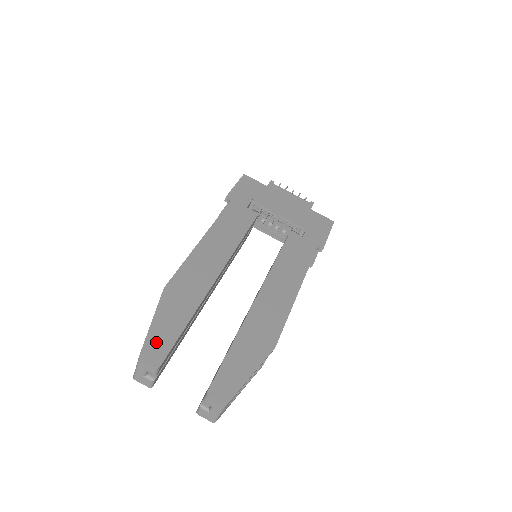
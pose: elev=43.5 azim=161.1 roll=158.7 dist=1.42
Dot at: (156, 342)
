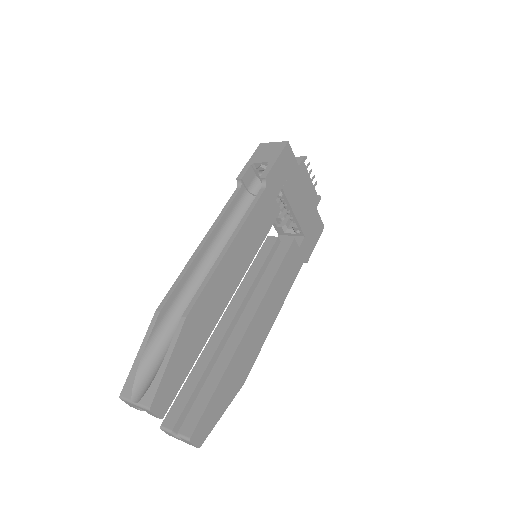
Dot at: (166, 389)
